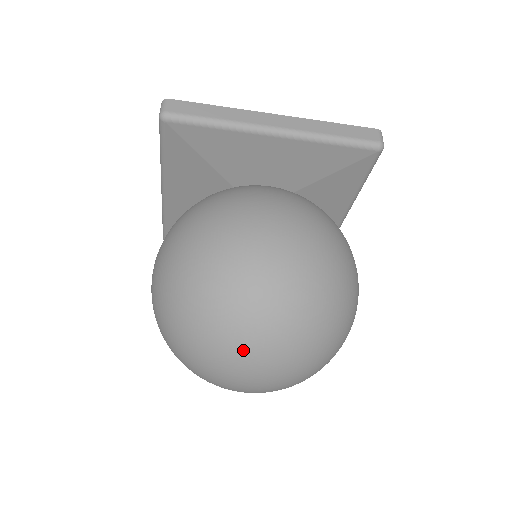
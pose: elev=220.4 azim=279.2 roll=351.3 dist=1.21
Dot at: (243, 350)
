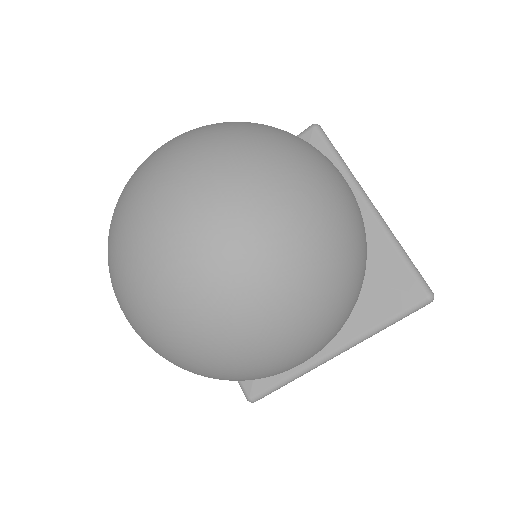
Dot at: (133, 187)
